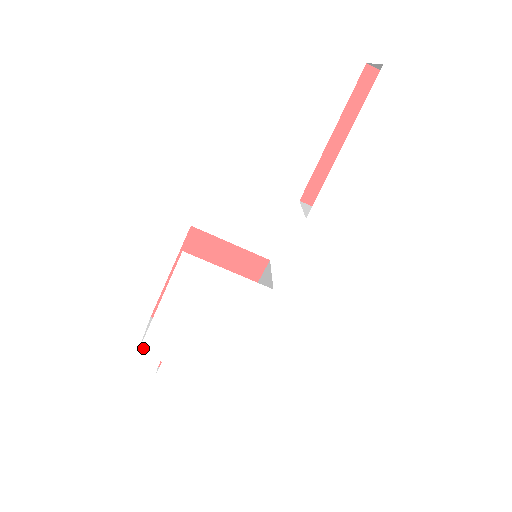
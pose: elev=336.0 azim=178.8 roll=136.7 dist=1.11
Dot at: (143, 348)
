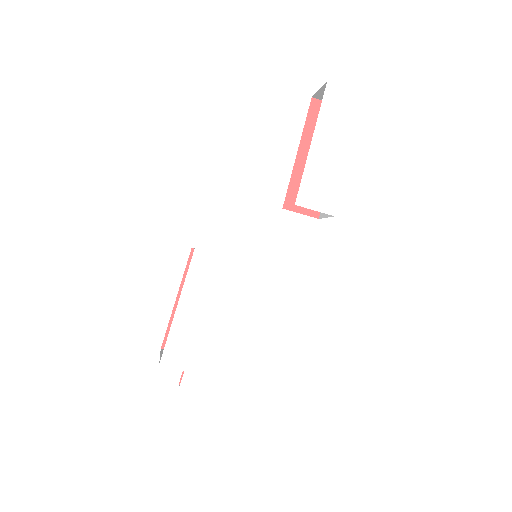
Dot at: (164, 358)
